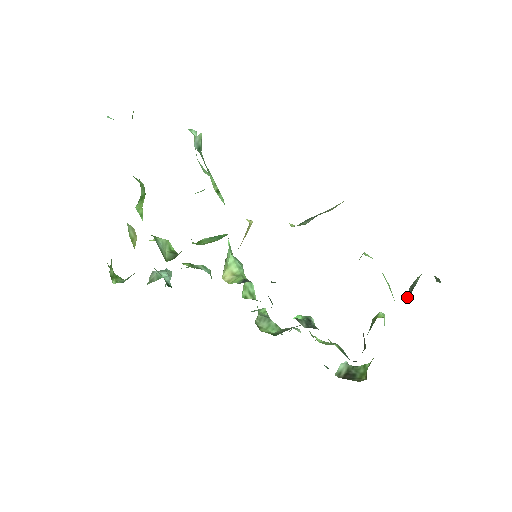
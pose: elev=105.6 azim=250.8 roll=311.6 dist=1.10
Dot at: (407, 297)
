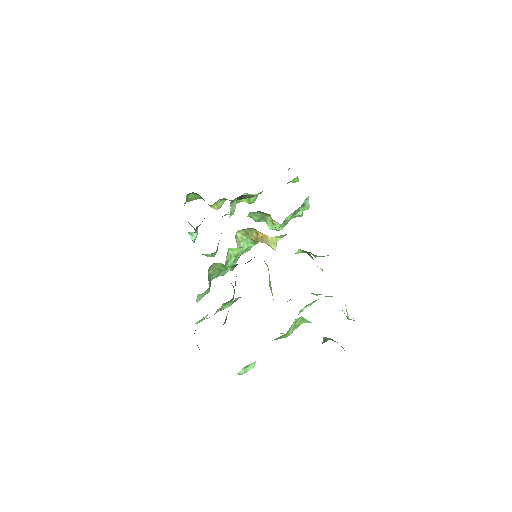
Dot at: occluded
